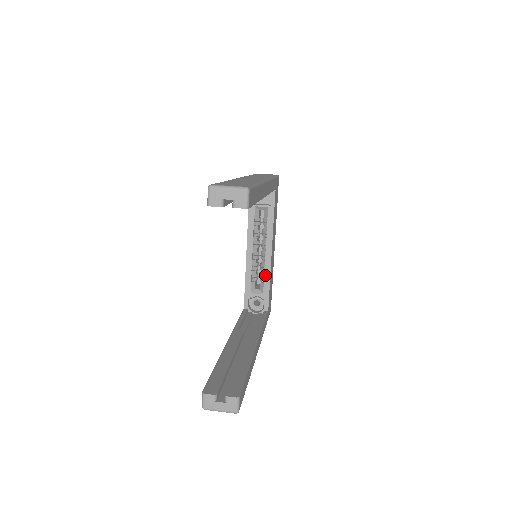
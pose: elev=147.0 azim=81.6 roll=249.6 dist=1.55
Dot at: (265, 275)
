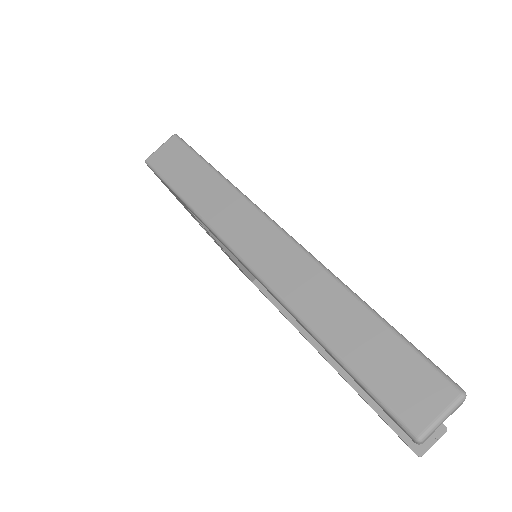
Dot at: occluded
